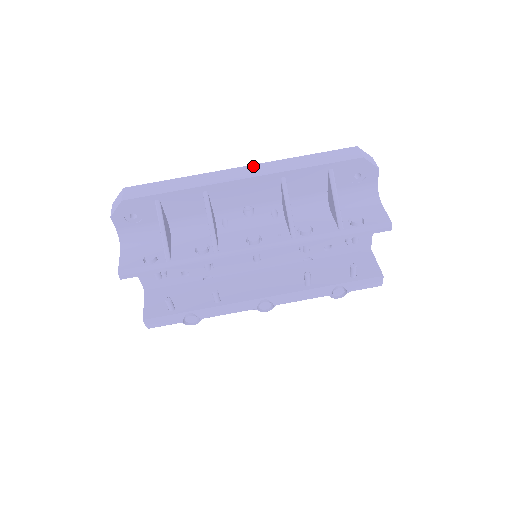
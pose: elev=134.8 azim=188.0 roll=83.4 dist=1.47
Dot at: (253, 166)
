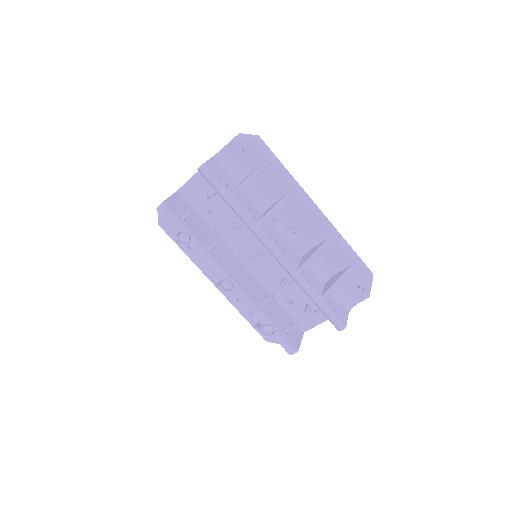
Dot at: (324, 215)
